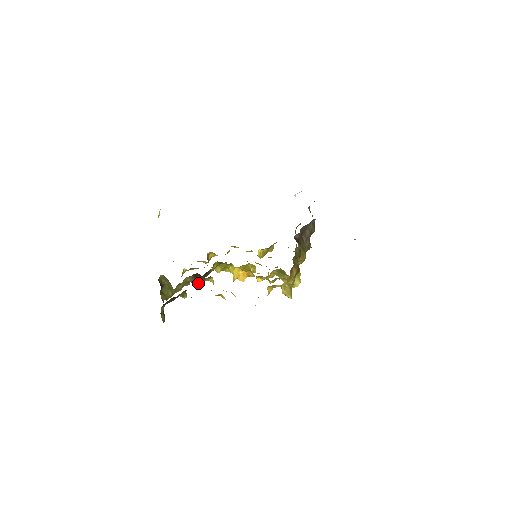
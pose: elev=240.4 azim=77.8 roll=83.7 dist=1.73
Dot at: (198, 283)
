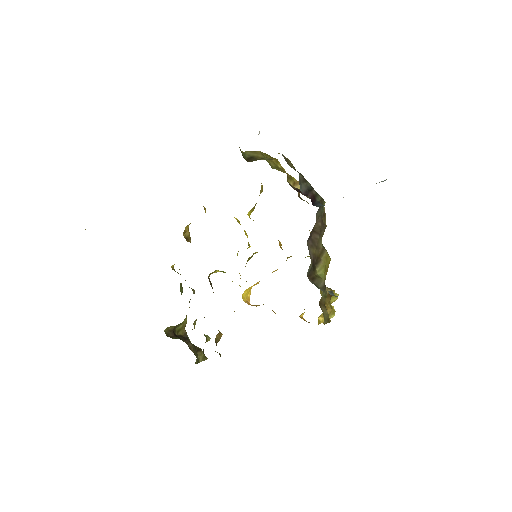
Dot at: (216, 340)
